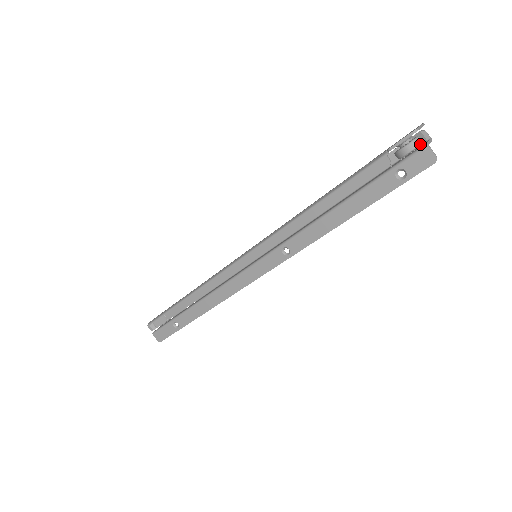
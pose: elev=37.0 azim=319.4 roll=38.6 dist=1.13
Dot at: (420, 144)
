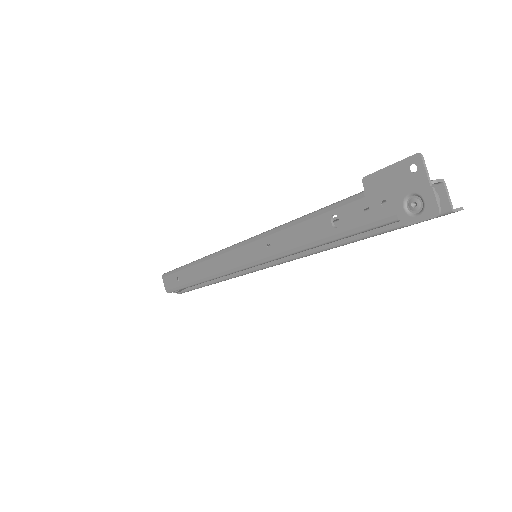
Dot at: occluded
